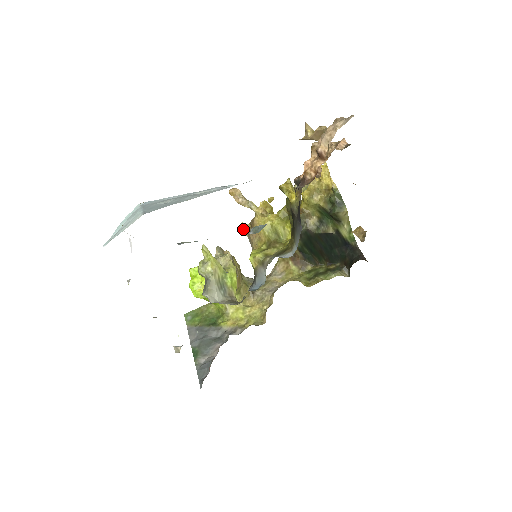
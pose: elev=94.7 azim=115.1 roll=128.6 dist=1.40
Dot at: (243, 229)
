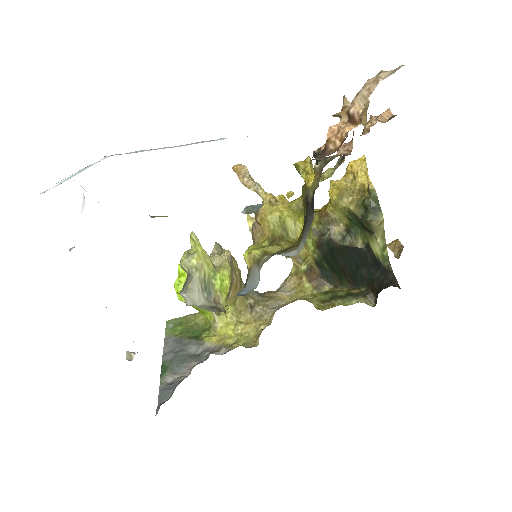
Dot at: occluded
